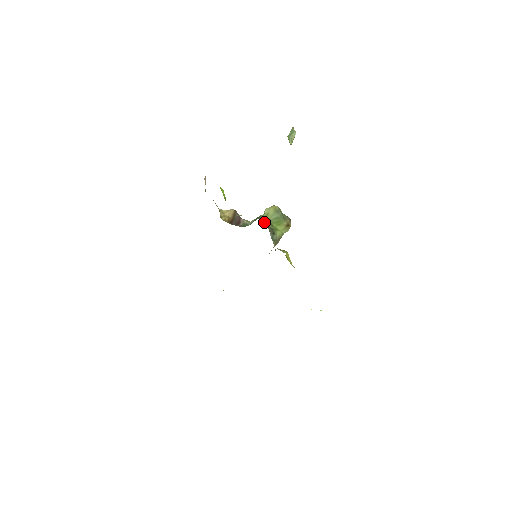
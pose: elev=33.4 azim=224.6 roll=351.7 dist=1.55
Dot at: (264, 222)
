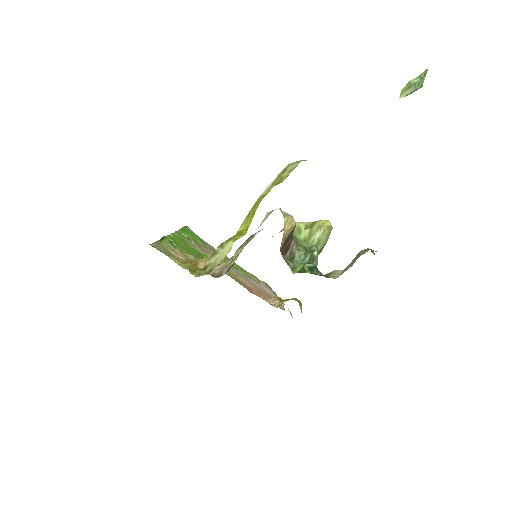
Dot at: occluded
